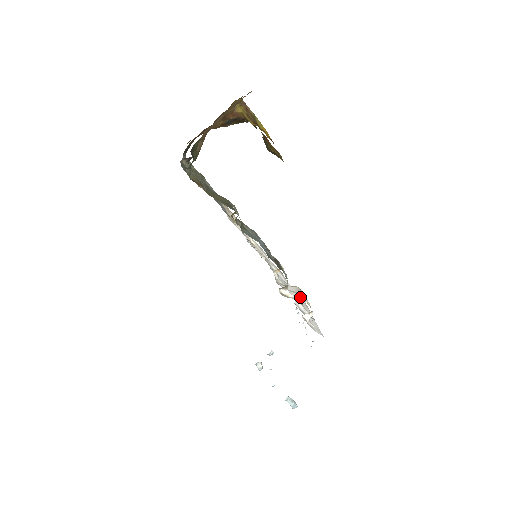
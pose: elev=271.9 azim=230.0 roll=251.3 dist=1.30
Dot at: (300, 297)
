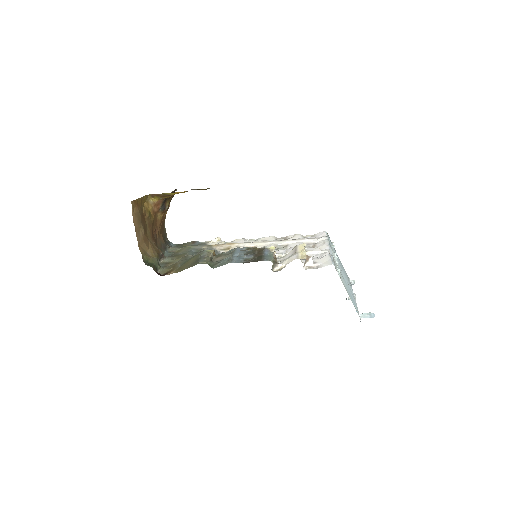
Dot at: (291, 259)
